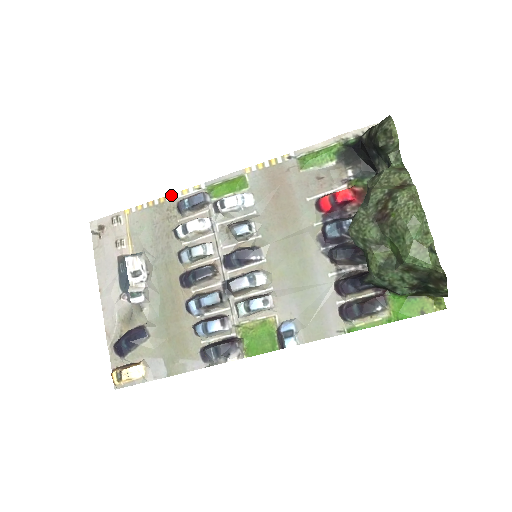
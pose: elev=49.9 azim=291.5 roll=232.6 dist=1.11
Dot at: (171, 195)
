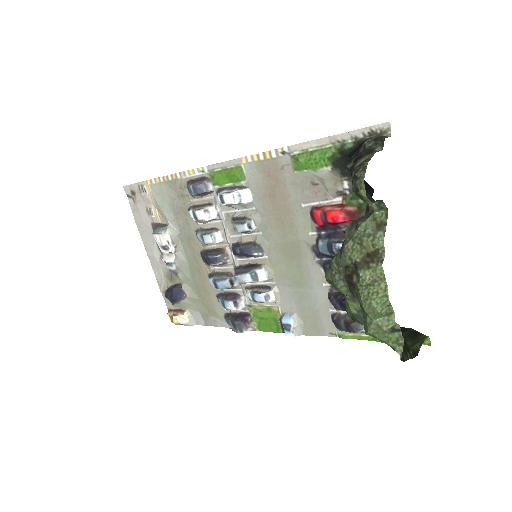
Dot at: (180, 173)
